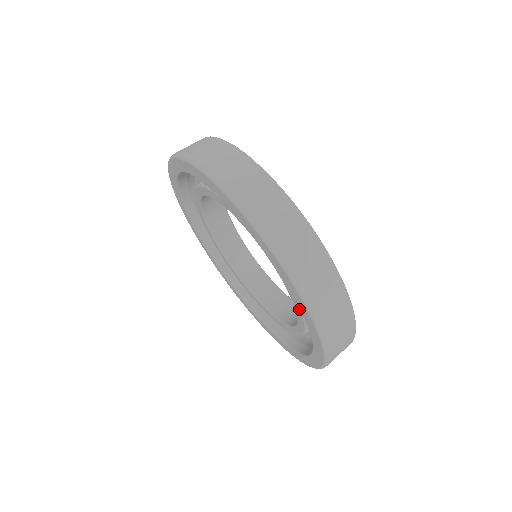
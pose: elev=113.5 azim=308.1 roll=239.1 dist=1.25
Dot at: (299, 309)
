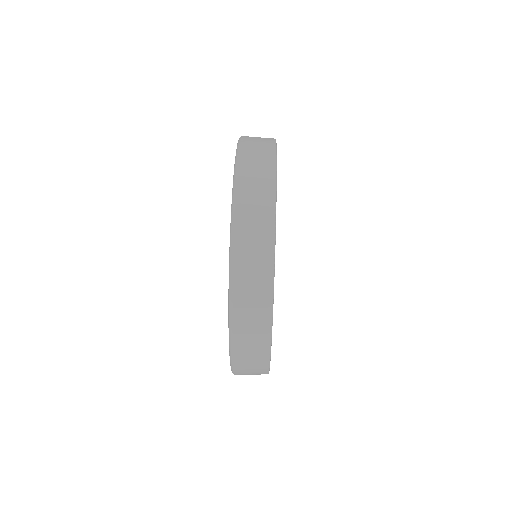
Dot at: occluded
